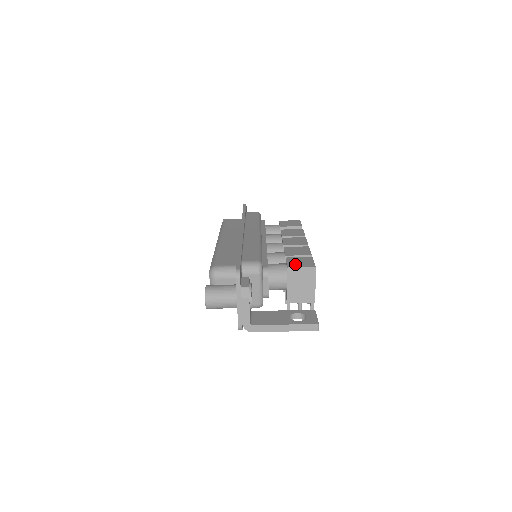
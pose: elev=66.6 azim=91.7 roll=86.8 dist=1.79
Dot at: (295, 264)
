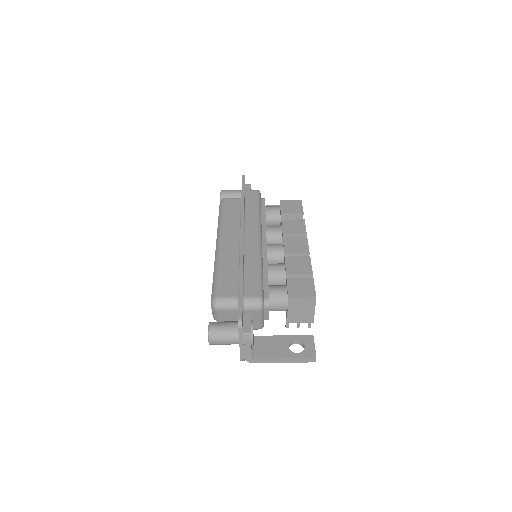
Dot at: (296, 292)
